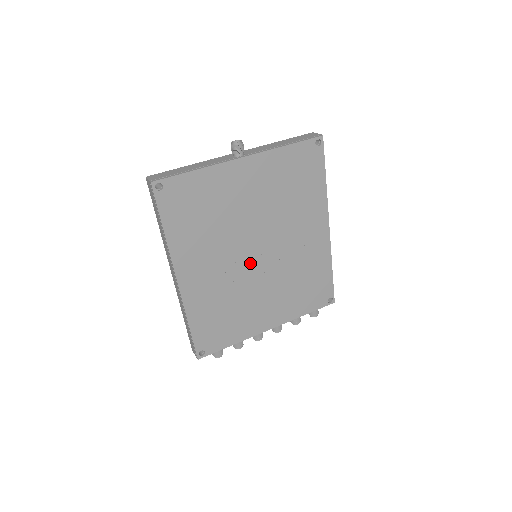
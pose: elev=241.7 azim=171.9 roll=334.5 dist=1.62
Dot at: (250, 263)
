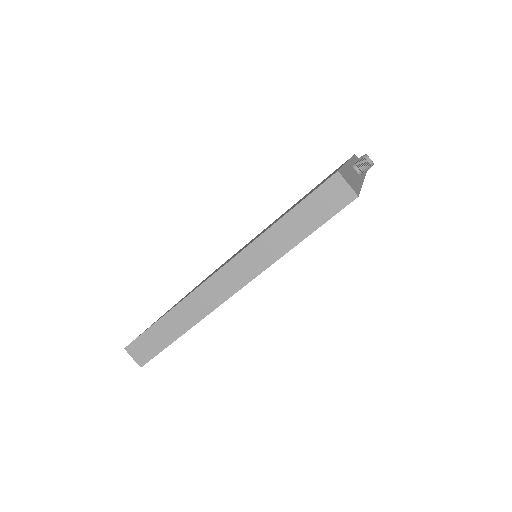
Dot at: occluded
